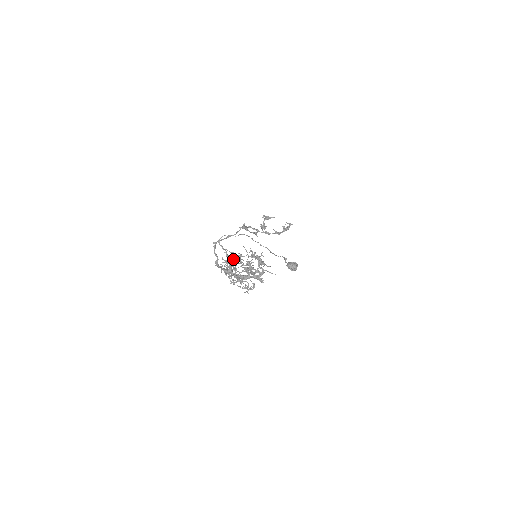
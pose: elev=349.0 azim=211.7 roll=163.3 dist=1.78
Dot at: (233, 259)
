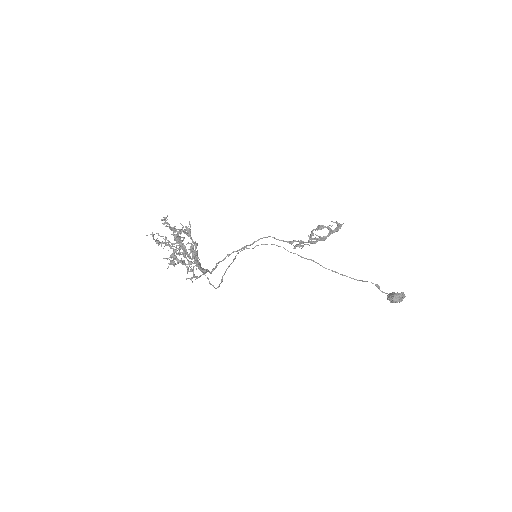
Dot at: (190, 248)
